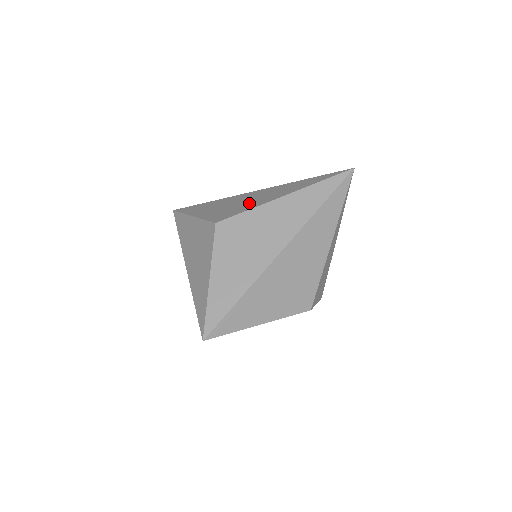
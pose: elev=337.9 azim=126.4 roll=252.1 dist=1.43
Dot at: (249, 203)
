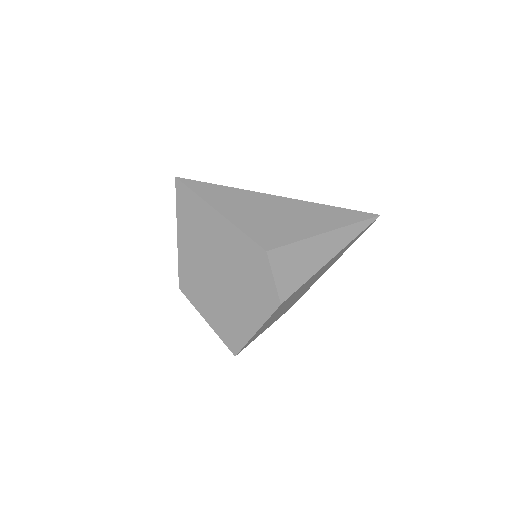
Dot at: occluded
